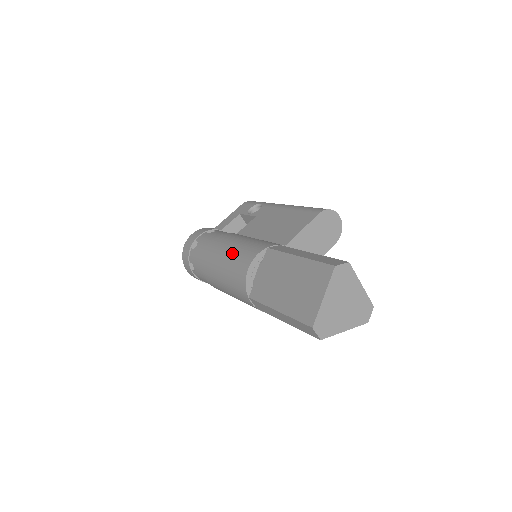
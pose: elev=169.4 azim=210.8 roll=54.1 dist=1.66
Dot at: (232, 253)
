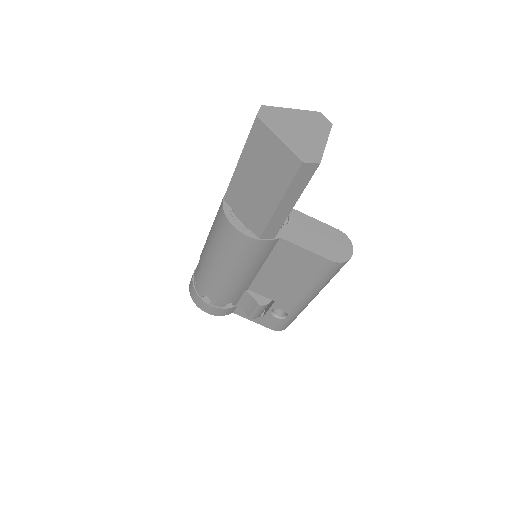
Dot at: occluded
